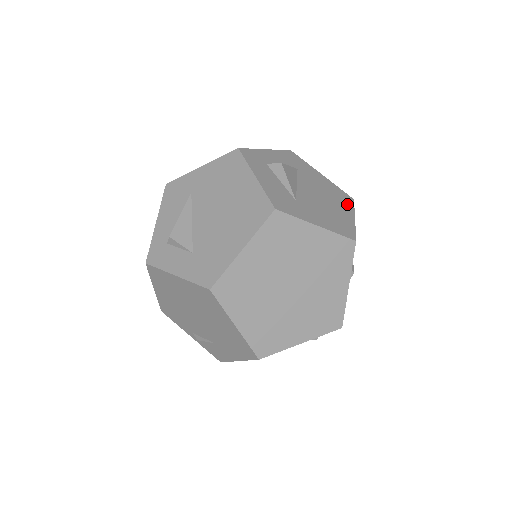
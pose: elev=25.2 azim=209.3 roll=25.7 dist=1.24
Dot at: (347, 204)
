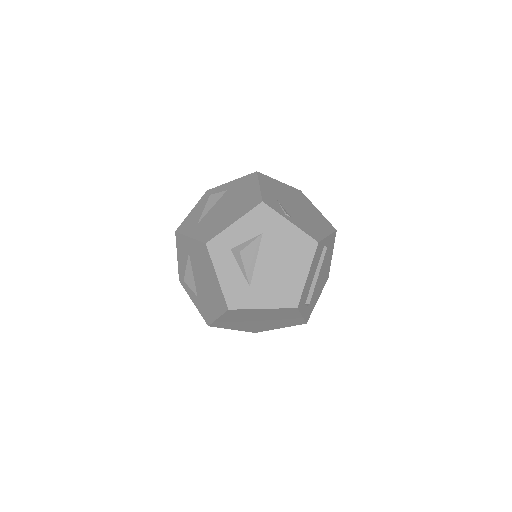
Dot at: (306, 257)
